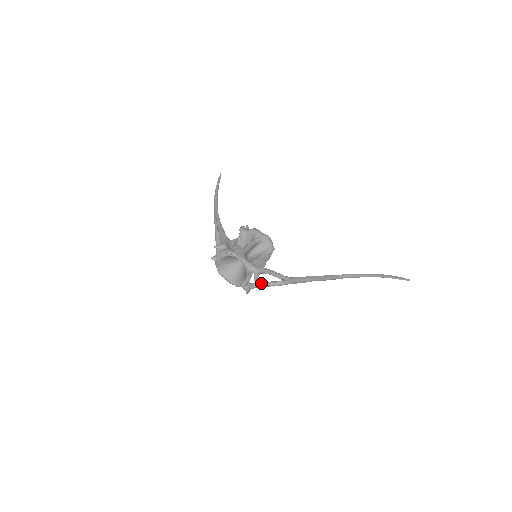
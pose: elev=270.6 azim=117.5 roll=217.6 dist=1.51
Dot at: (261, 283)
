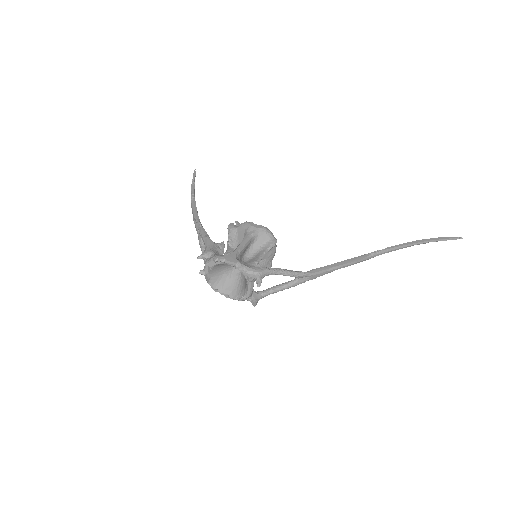
Dot at: (270, 288)
